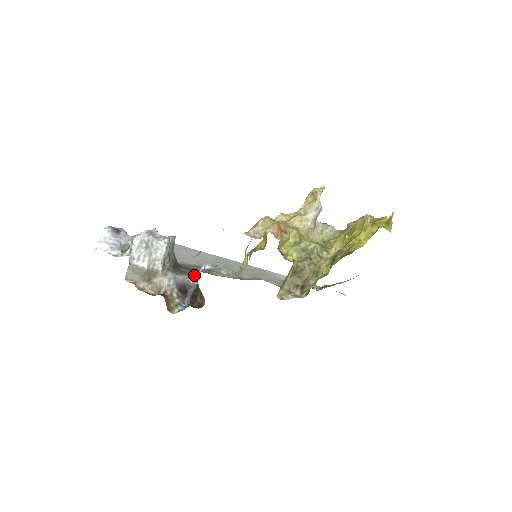
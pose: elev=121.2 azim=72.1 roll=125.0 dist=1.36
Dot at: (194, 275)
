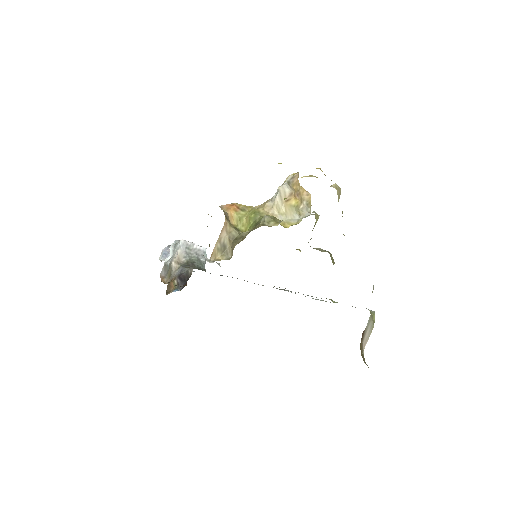
Dot at: occluded
